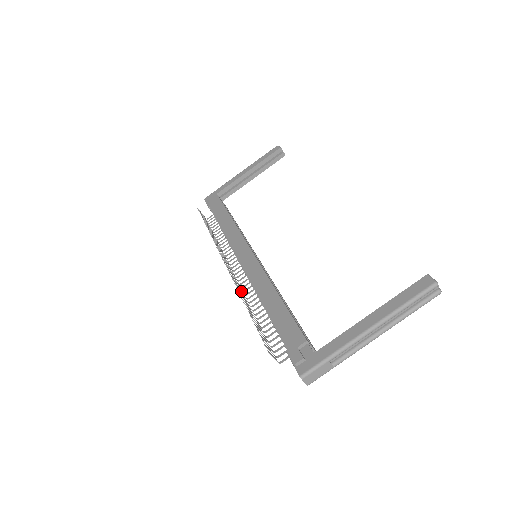
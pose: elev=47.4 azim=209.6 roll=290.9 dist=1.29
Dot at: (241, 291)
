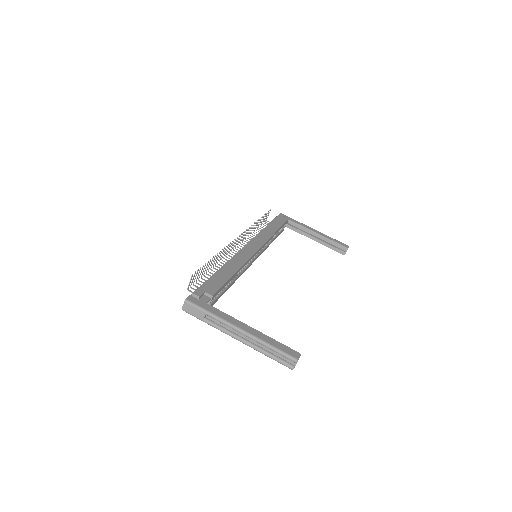
Dot at: (225, 253)
